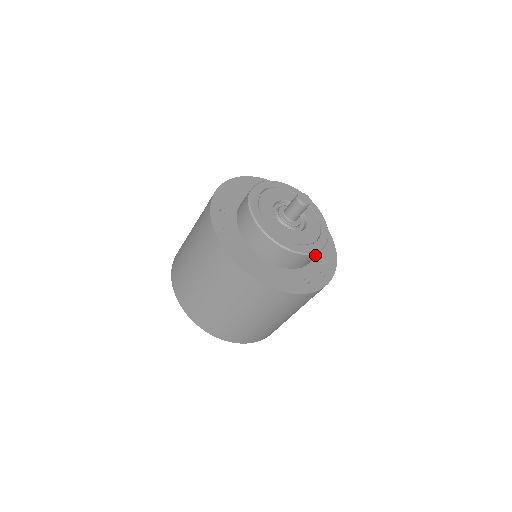
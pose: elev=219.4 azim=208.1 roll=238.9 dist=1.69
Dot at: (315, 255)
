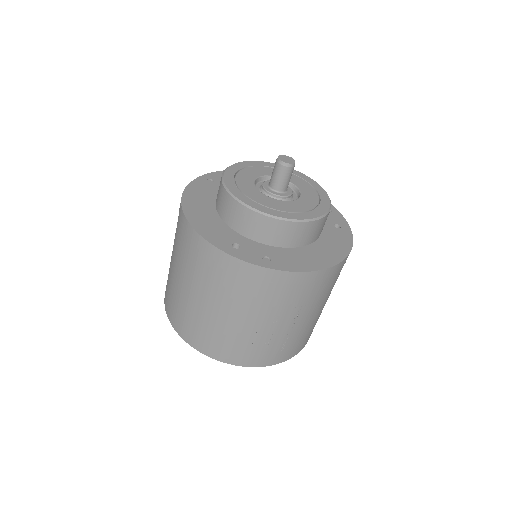
Dot at: (262, 221)
